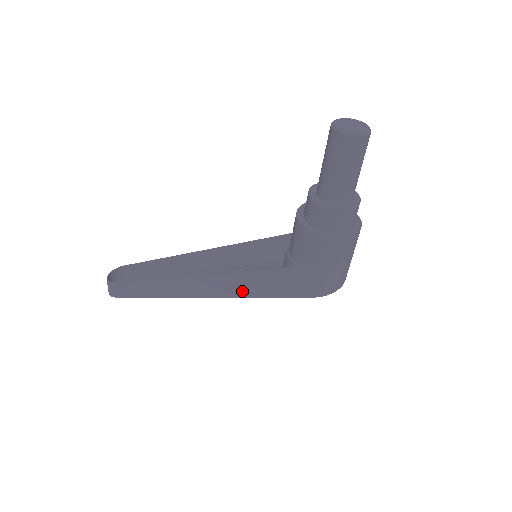
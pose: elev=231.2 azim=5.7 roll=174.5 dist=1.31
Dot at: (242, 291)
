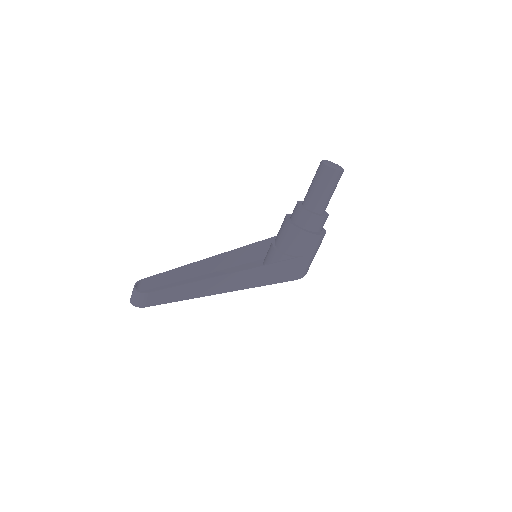
Dot at: (253, 283)
